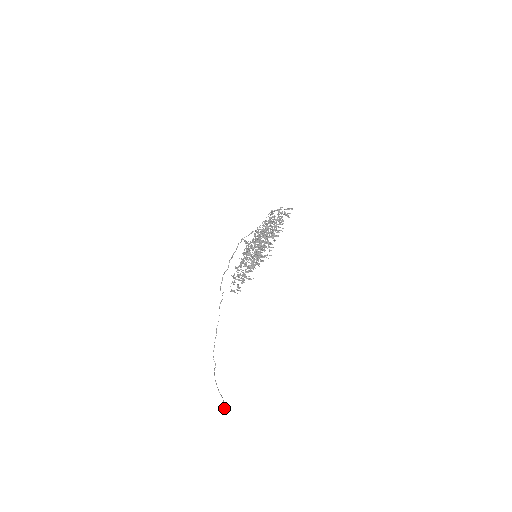
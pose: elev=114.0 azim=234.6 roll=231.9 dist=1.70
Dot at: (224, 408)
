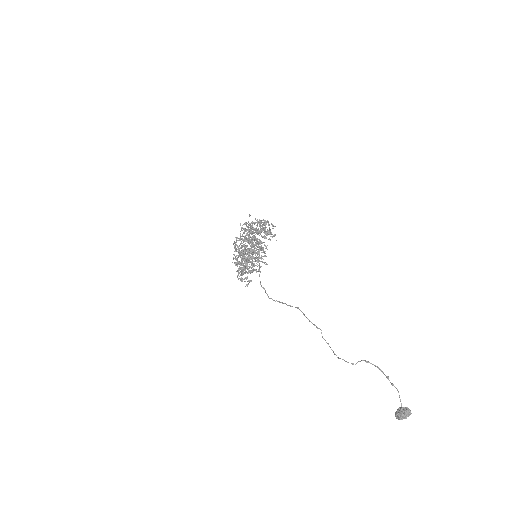
Dot at: (404, 408)
